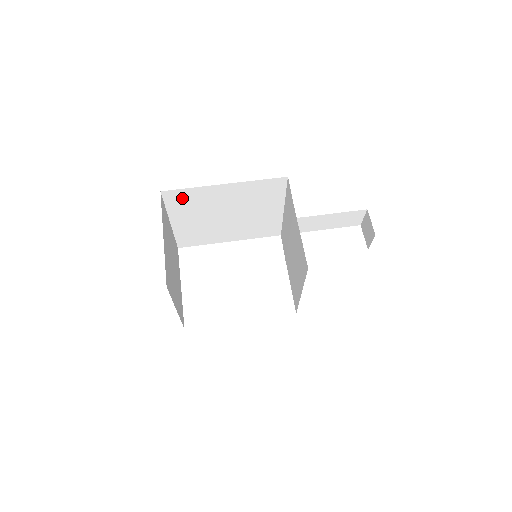
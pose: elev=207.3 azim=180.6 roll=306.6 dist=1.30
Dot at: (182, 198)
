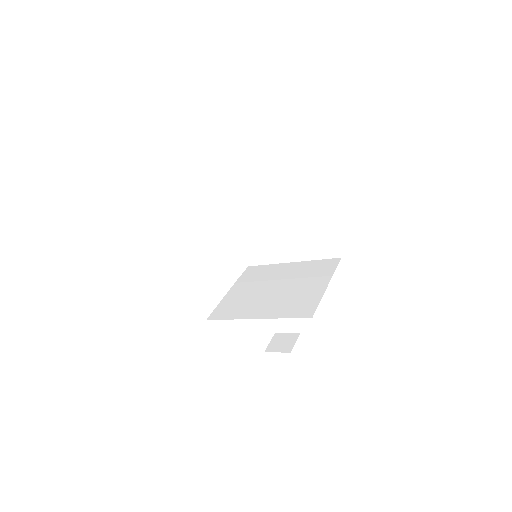
Dot at: (298, 165)
